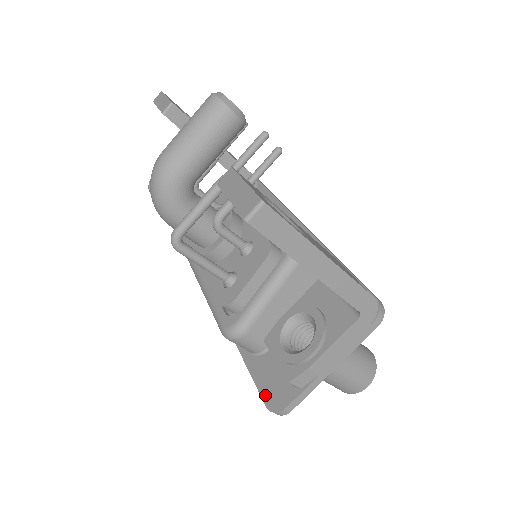
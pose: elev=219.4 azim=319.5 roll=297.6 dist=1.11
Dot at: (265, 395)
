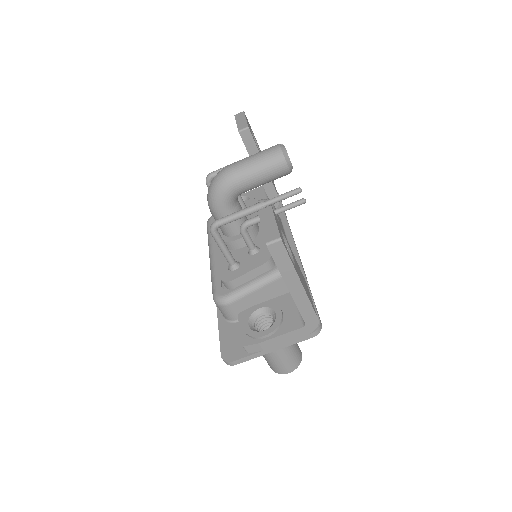
Dot at: (223, 348)
